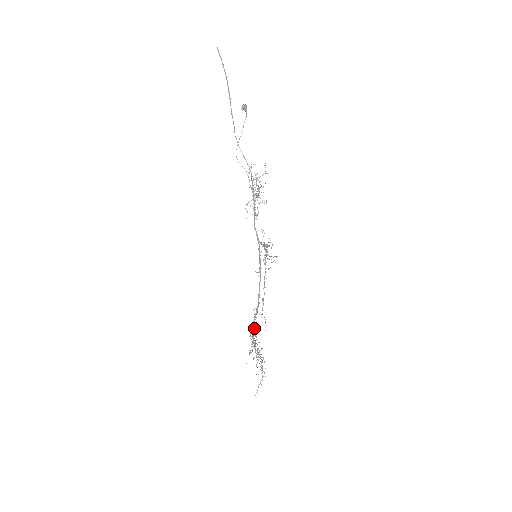
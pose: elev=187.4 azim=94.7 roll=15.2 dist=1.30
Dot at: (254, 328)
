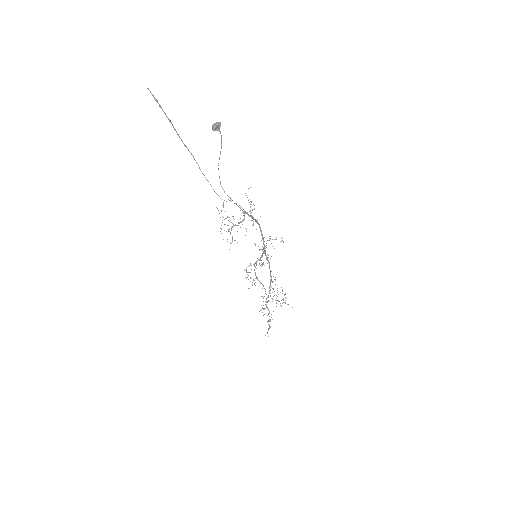
Dot at: (269, 292)
